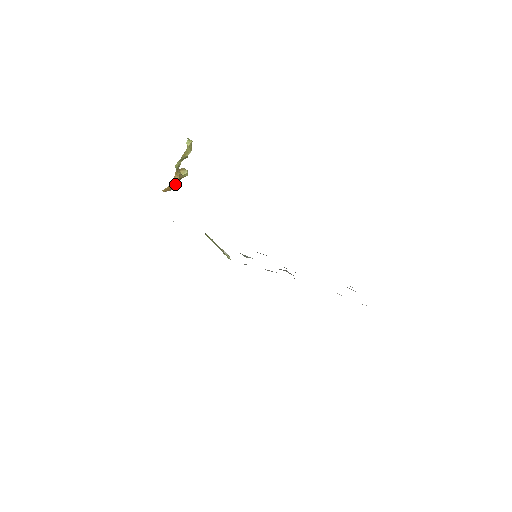
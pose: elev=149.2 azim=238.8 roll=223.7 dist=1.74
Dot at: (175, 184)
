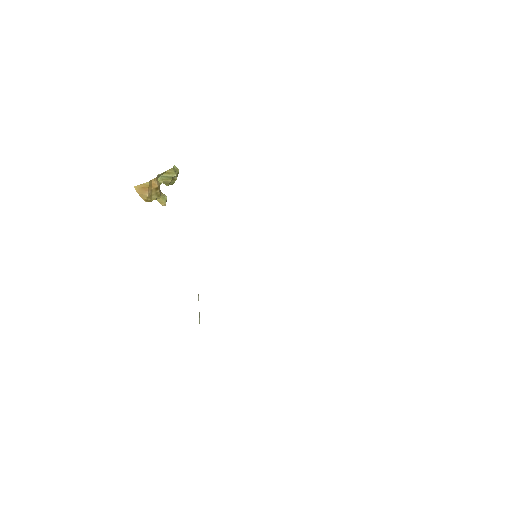
Dot at: (151, 194)
